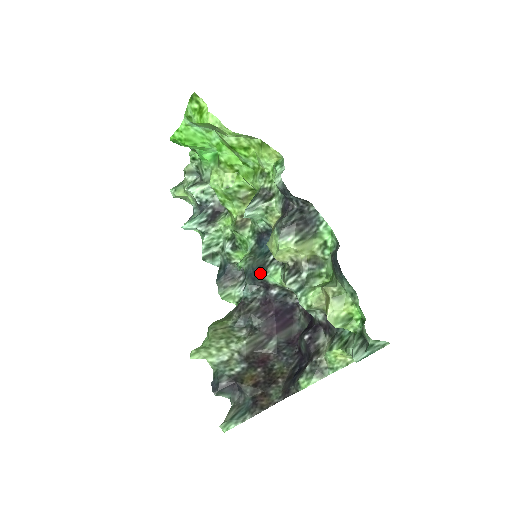
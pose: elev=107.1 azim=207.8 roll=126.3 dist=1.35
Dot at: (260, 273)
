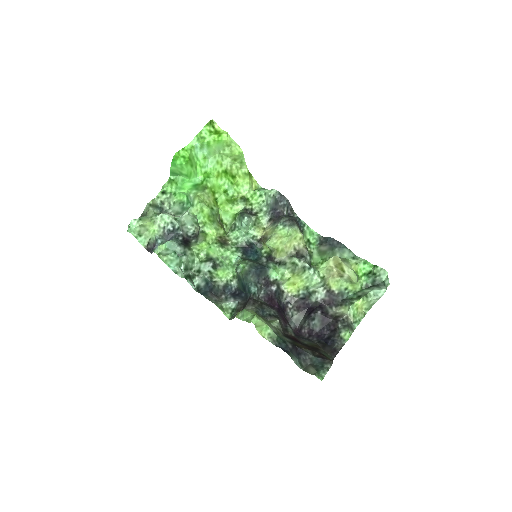
Dot at: (264, 268)
